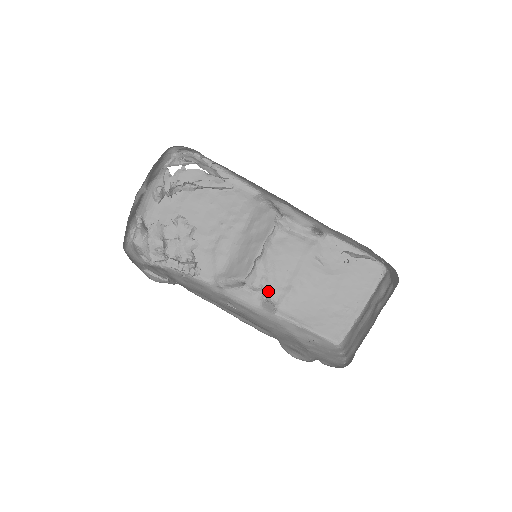
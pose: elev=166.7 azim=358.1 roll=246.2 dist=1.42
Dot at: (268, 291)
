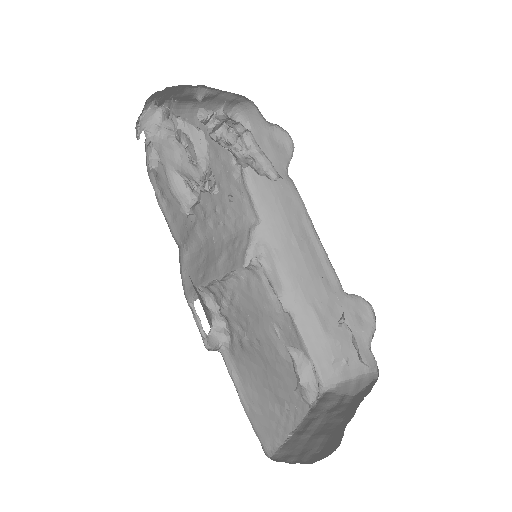
Dot at: (225, 317)
